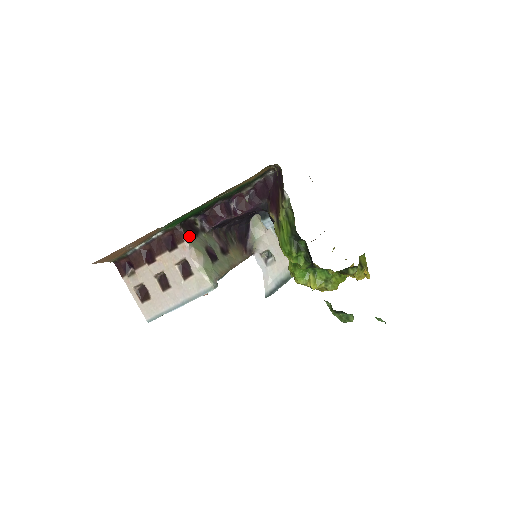
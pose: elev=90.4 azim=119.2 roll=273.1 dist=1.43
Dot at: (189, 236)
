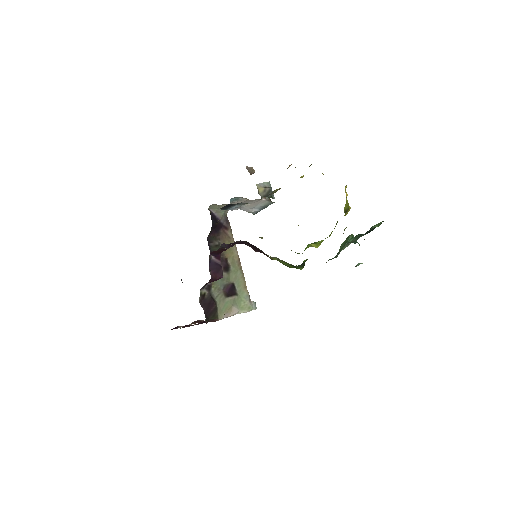
Dot at: (216, 315)
